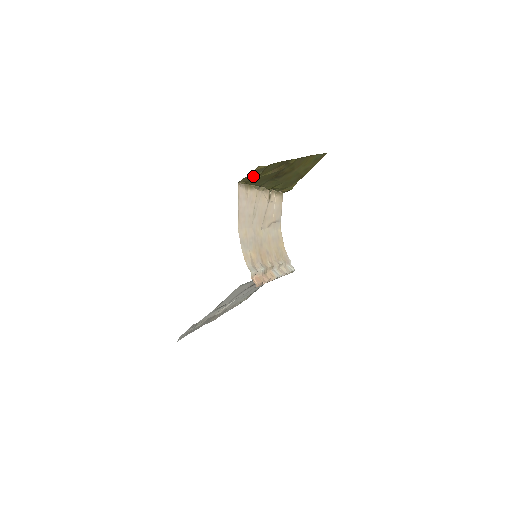
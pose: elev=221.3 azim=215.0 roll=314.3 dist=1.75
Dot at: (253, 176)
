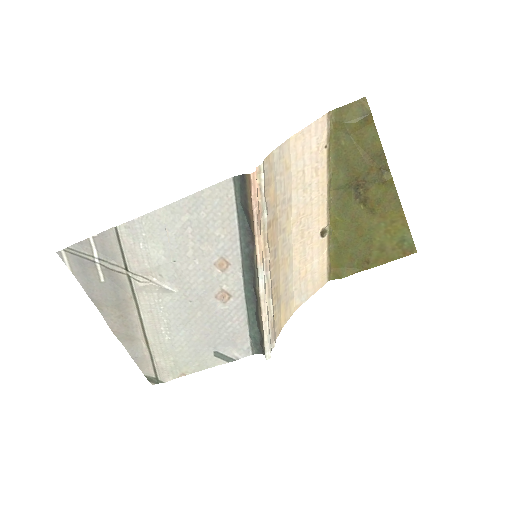
Dot at: (349, 116)
